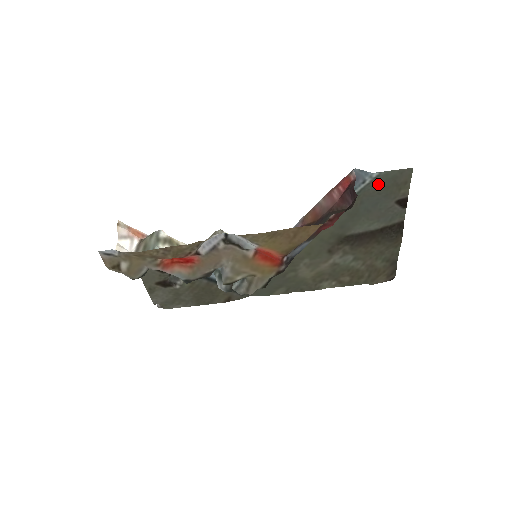
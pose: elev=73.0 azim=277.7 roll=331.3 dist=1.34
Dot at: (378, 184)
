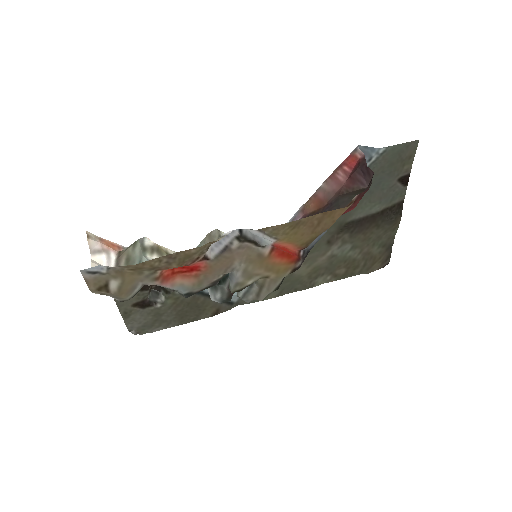
Dot at: (383, 161)
